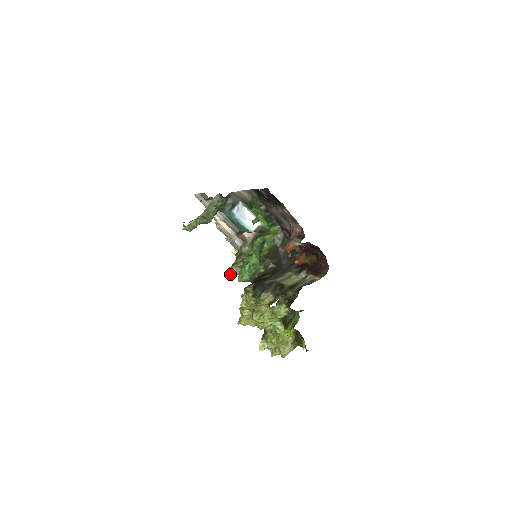
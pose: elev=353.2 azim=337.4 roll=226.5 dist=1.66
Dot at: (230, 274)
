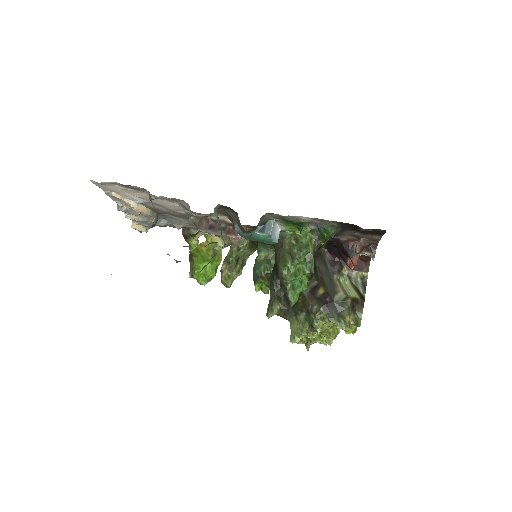
Dot at: (230, 286)
